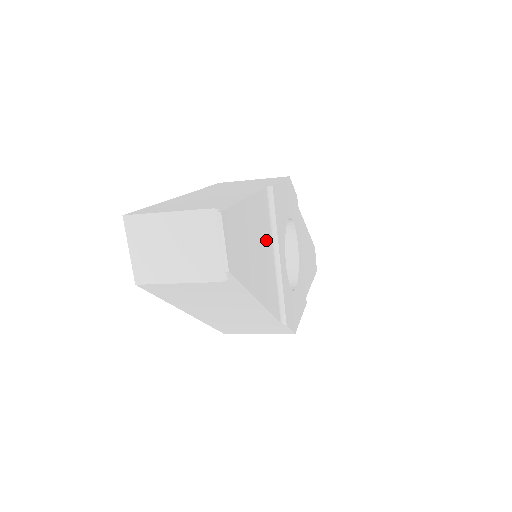
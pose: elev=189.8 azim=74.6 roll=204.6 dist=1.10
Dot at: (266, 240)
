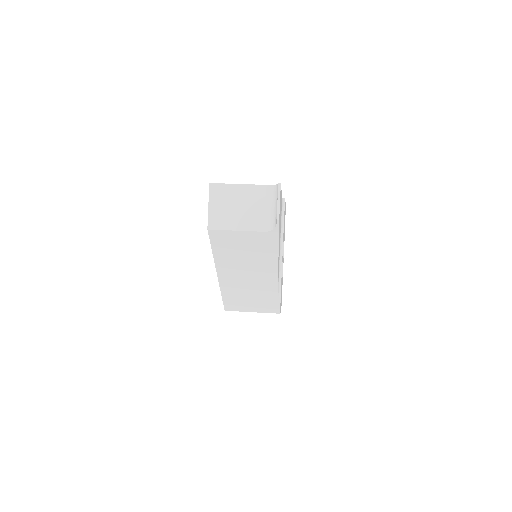
Dot at: (280, 229)
